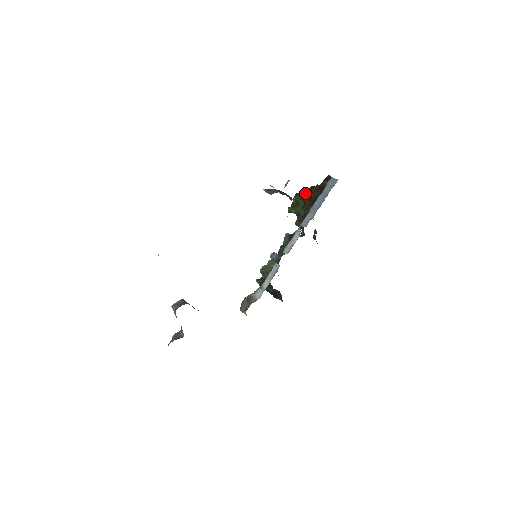
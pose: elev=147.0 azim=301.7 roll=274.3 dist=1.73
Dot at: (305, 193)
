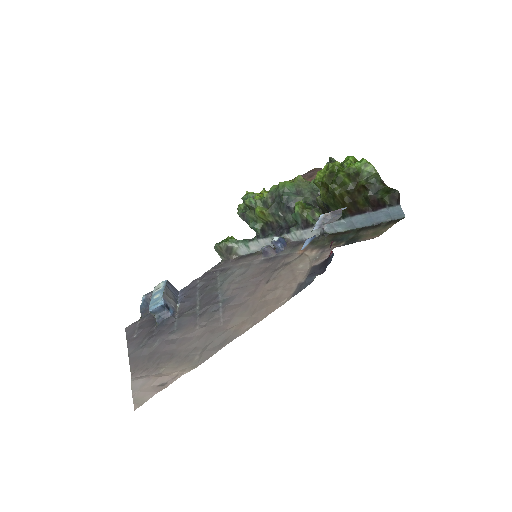
Dot at: (351, 181)
